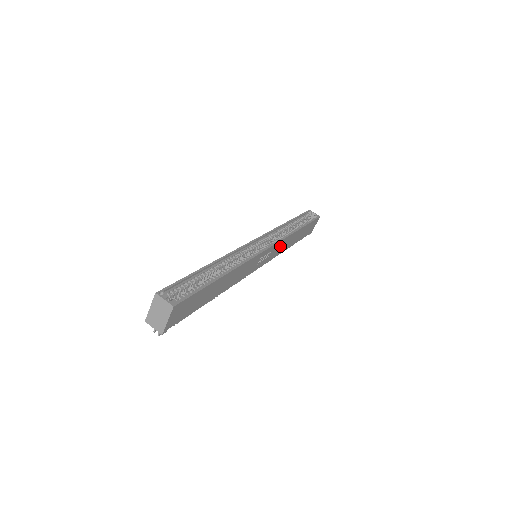
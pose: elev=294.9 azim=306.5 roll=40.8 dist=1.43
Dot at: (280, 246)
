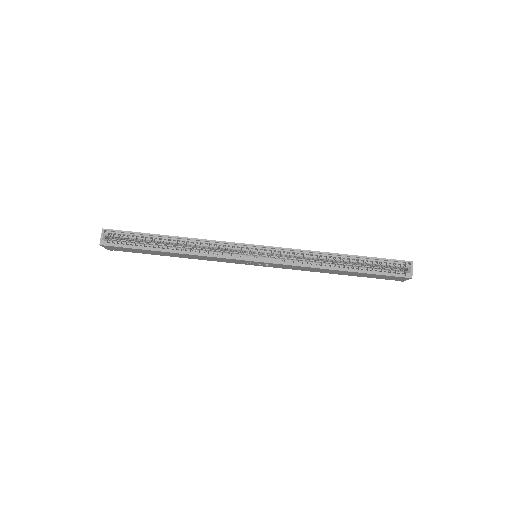
Dot at: (294, 267)
